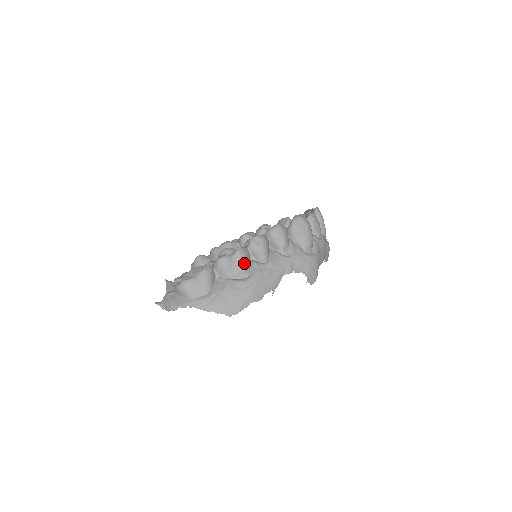
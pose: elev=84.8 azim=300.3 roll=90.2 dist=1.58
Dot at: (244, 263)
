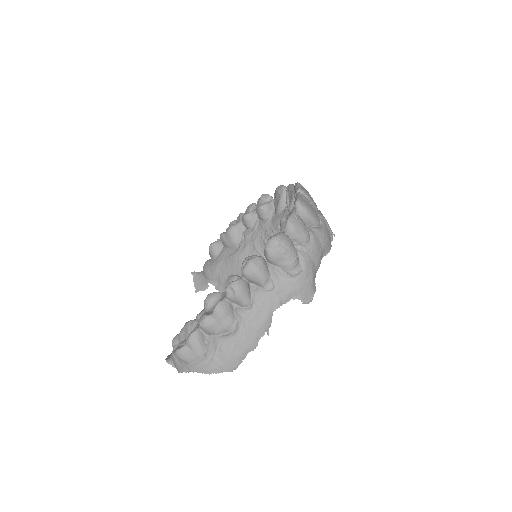
Dot at: (226, 318)
